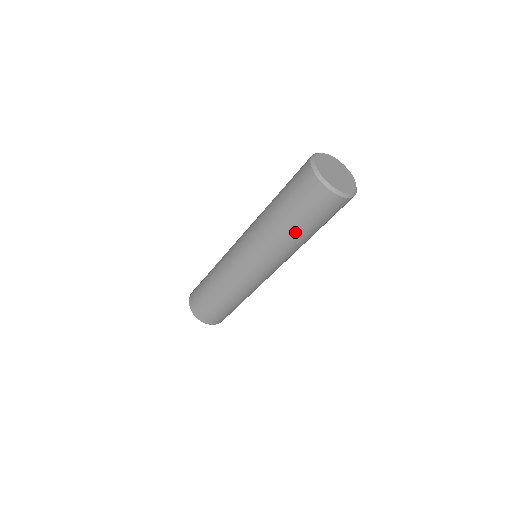
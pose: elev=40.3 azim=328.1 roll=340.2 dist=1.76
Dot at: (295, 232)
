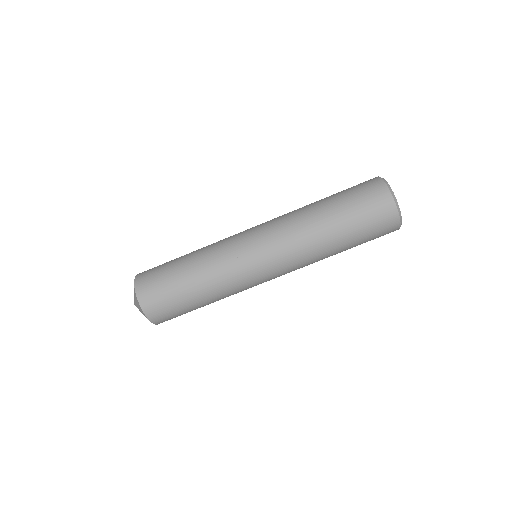
Dot at: (325, 209)
